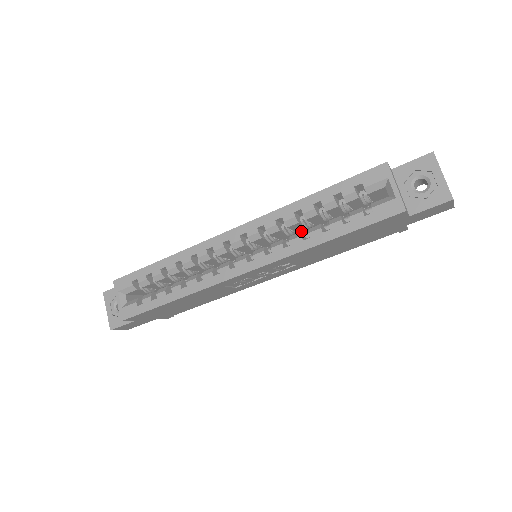
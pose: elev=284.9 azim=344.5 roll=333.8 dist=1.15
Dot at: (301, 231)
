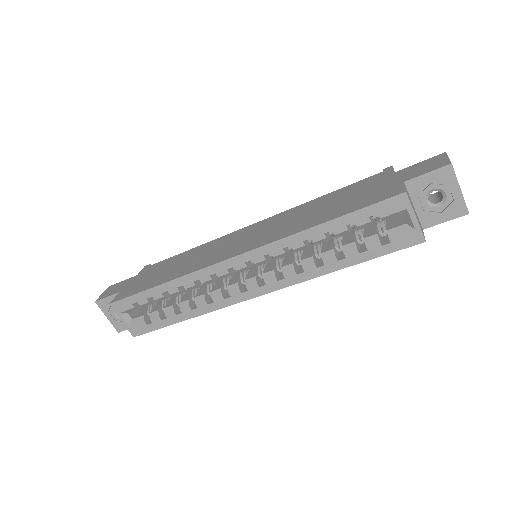
Dot at: occluded
